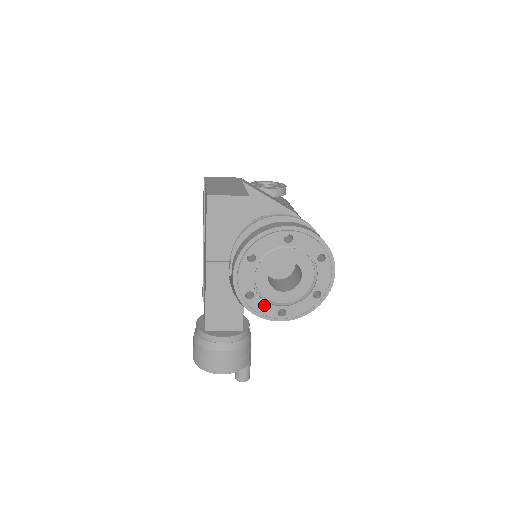
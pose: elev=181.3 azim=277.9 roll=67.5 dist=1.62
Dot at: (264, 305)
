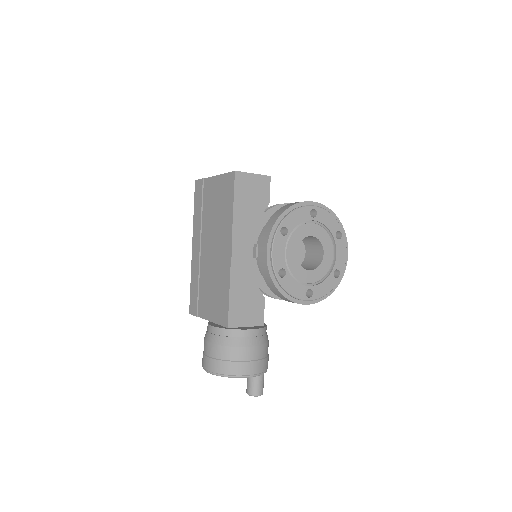
Dot at: (294, 285)
